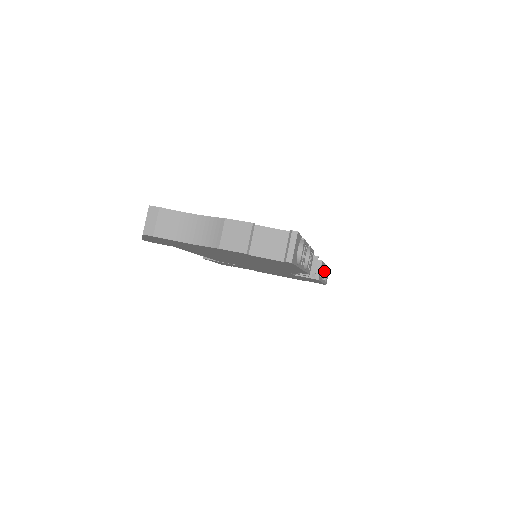
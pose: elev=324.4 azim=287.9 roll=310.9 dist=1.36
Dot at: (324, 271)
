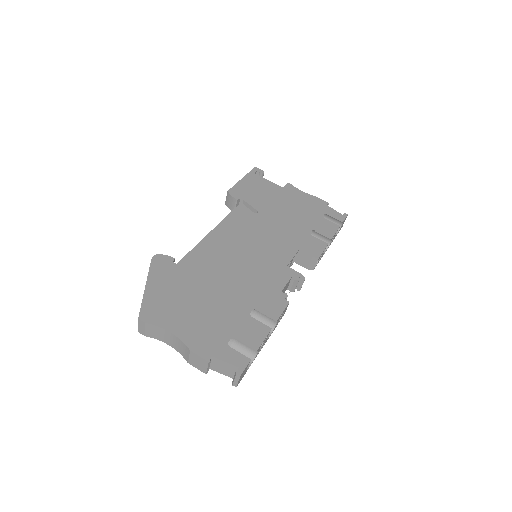
Dot at: occluded
